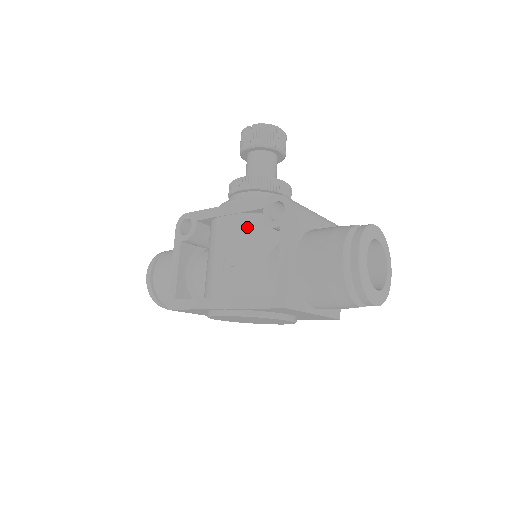
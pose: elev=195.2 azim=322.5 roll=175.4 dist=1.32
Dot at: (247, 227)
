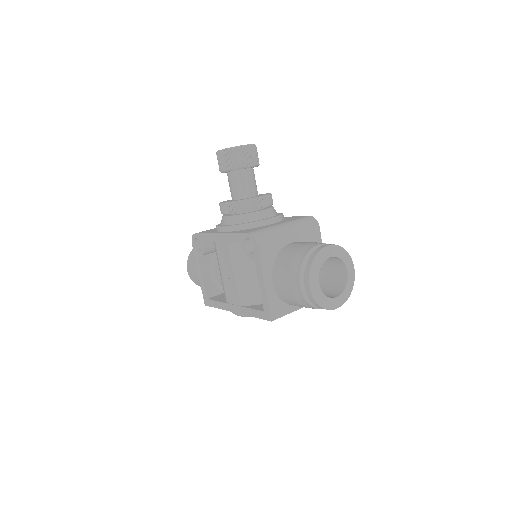
Dot at: (235, 252)
